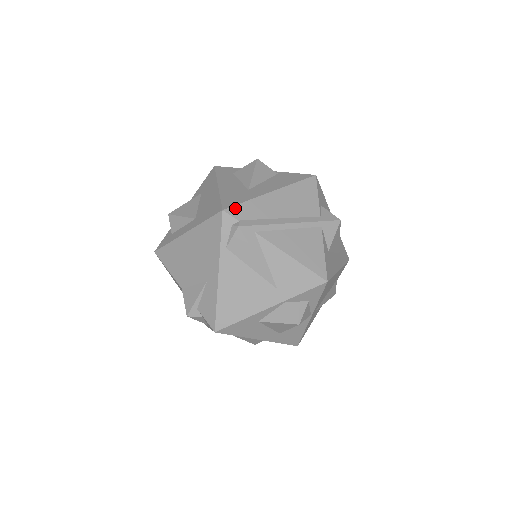
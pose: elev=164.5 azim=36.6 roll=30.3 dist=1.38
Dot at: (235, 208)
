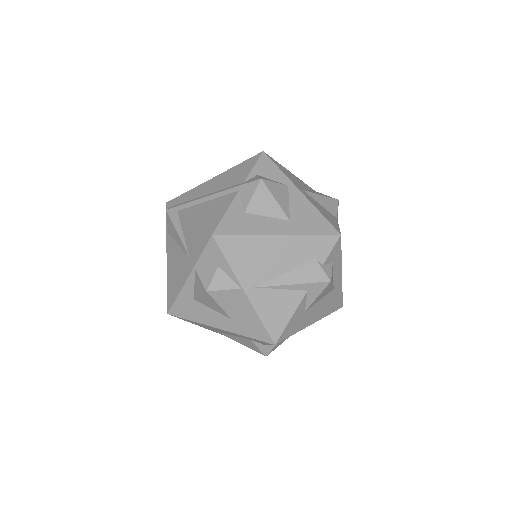
Dot at: (175, 199)
